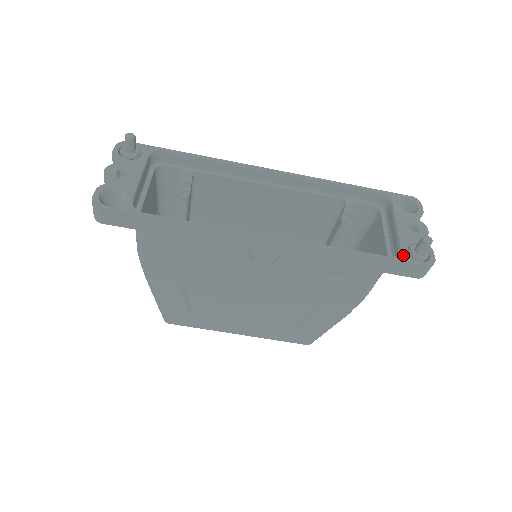
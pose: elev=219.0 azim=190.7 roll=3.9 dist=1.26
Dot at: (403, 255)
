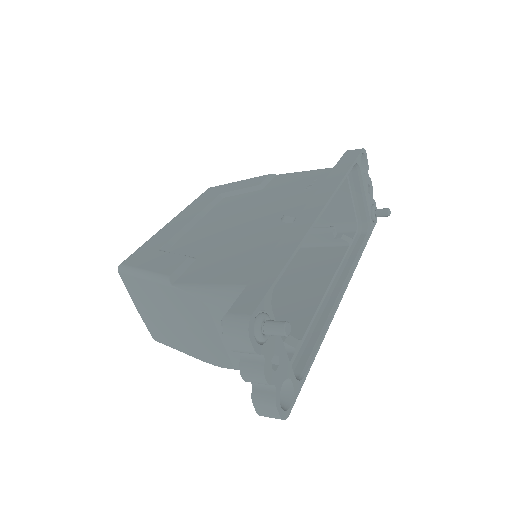
Dot at: (372, 225)
